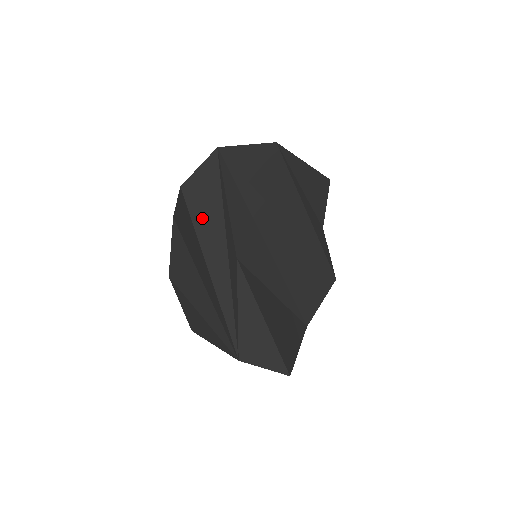
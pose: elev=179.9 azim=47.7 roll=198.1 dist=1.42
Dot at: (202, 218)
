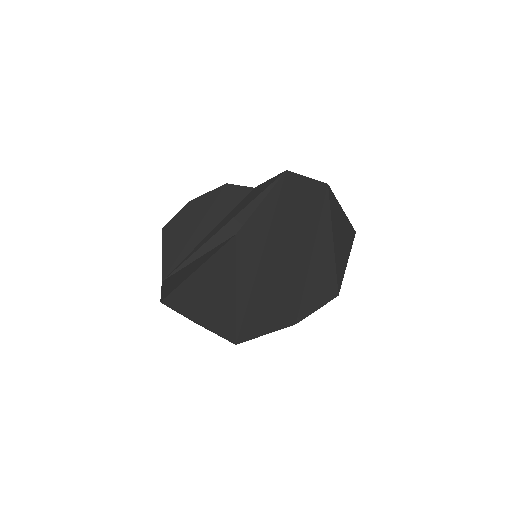
Dot at: (244, 202)
